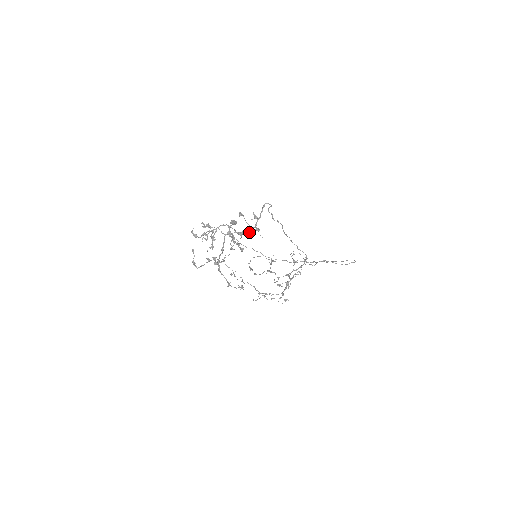
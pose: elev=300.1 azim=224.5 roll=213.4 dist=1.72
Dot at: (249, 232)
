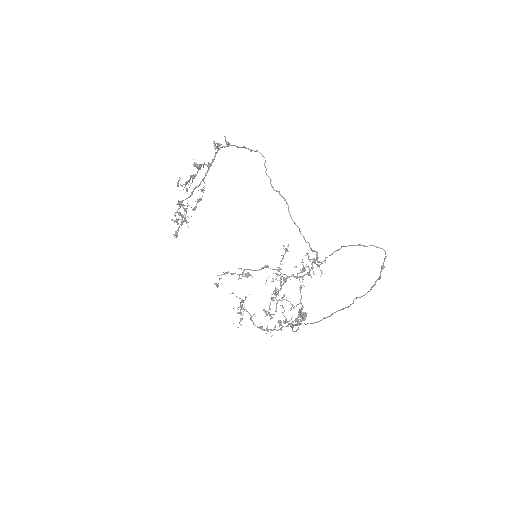
Dot at: occluded
